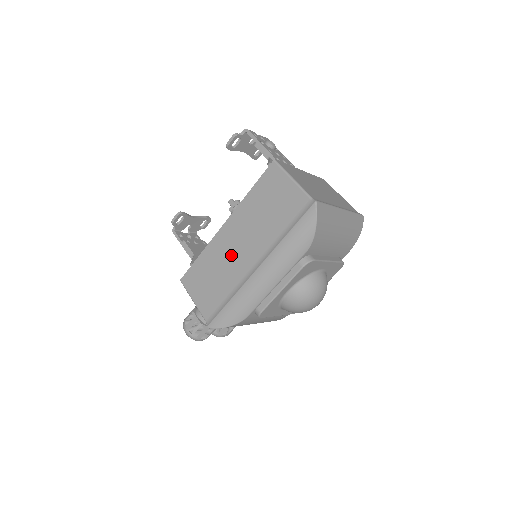
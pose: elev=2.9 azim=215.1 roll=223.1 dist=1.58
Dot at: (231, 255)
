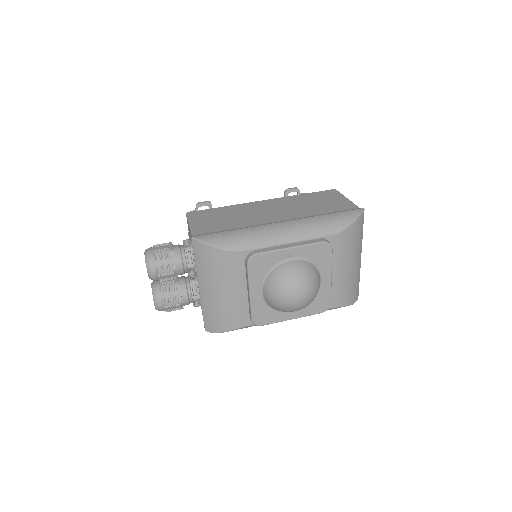
Dot at: (258, 212)
